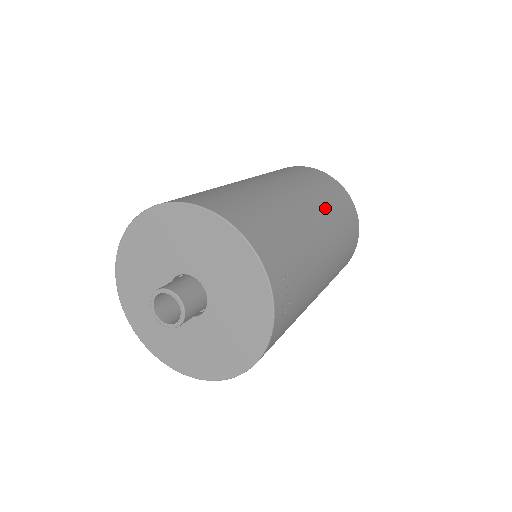
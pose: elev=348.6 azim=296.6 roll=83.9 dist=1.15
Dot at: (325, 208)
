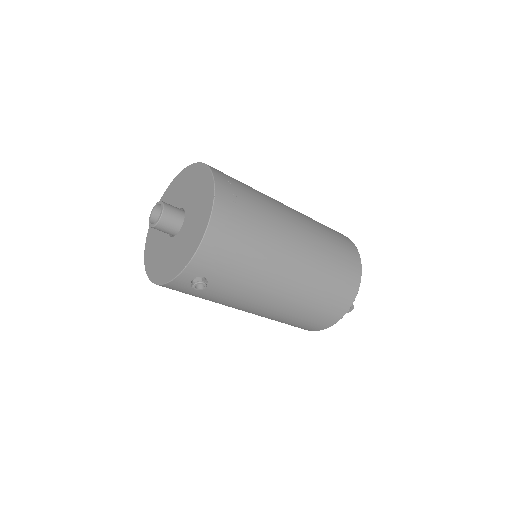
Dot at: occluded
